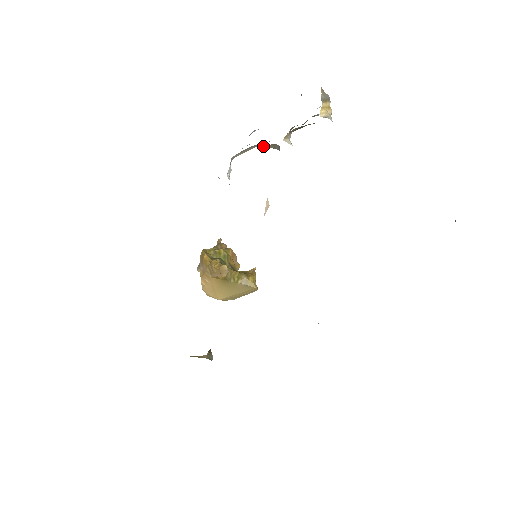
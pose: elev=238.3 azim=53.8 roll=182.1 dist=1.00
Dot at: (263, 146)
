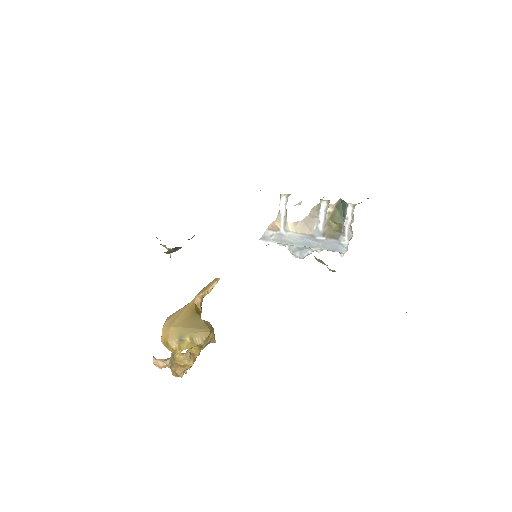
Dot at: (312, 209)
